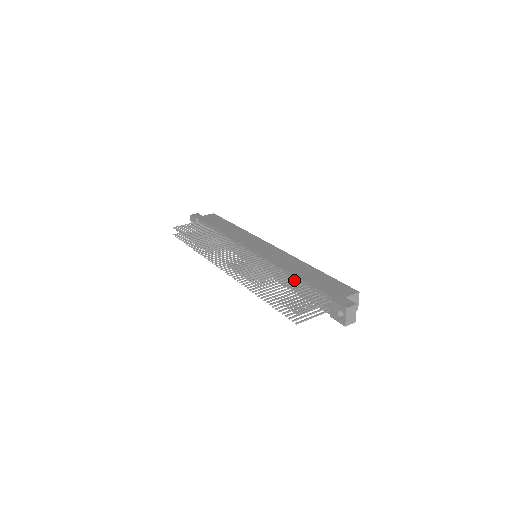
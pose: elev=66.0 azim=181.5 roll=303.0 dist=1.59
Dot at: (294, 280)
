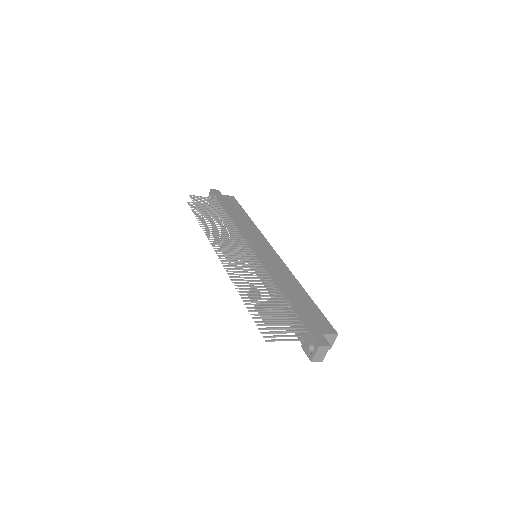
Dot at: (282, 296)
